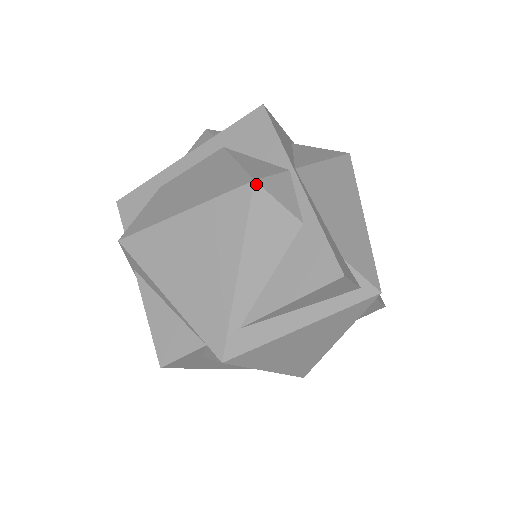
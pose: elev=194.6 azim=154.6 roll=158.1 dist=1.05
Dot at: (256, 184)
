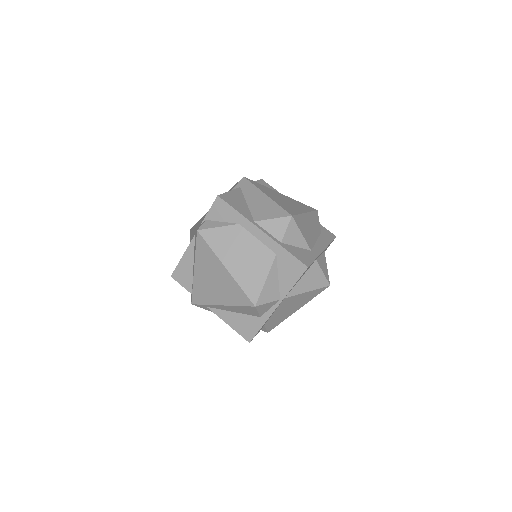
Dot at: (255, 307)
